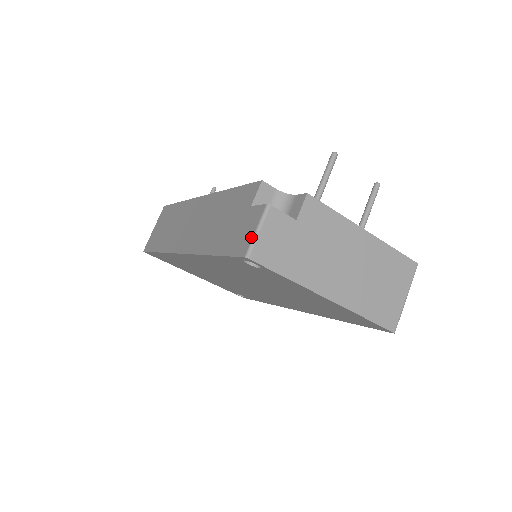
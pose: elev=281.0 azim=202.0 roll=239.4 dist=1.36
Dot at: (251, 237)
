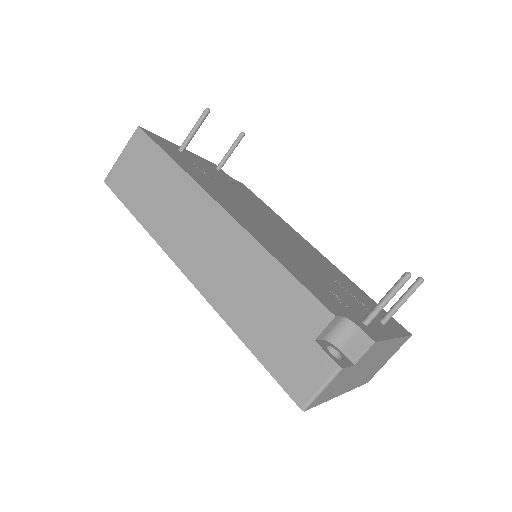
Dot at: (313, 392)
